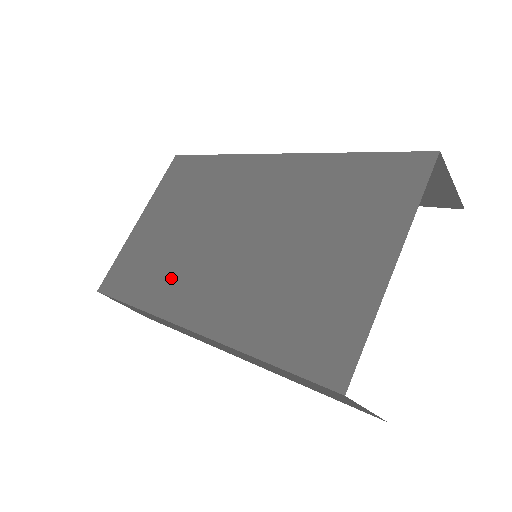
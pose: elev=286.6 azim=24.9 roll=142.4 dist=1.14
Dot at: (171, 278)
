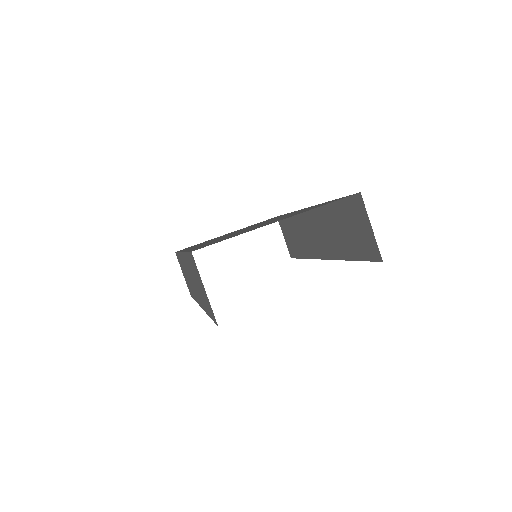
Dot at: occluded
